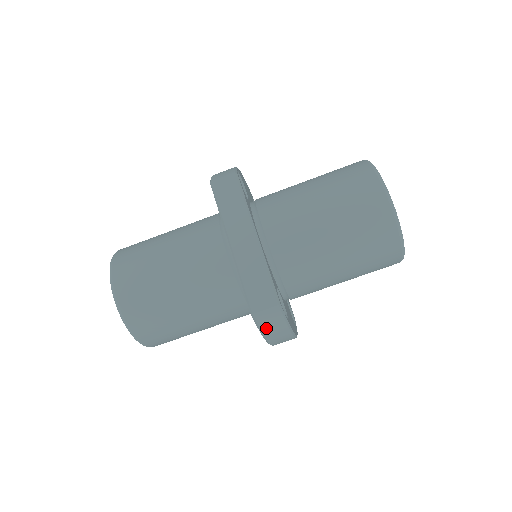
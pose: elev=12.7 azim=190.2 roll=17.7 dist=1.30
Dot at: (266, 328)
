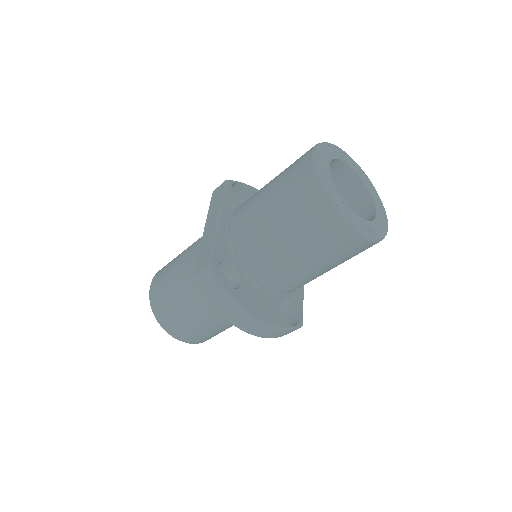
Dot at: (208, 295)
